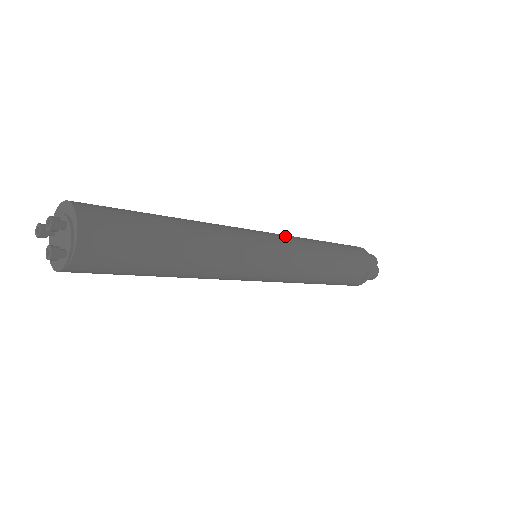
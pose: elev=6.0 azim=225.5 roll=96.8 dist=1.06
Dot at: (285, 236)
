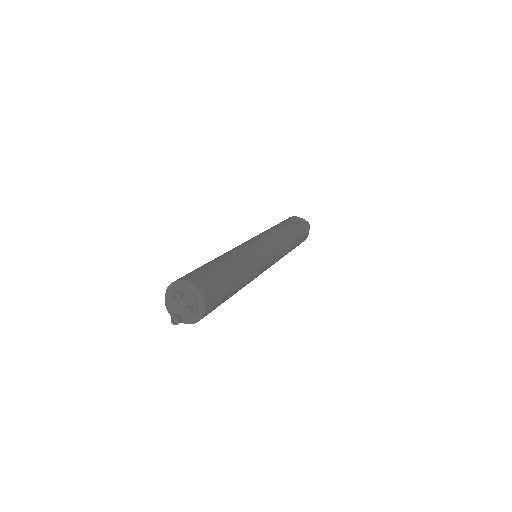
Dot at: (280, 252)
